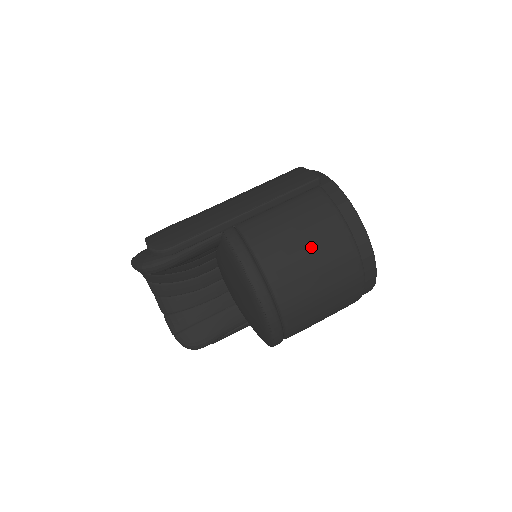
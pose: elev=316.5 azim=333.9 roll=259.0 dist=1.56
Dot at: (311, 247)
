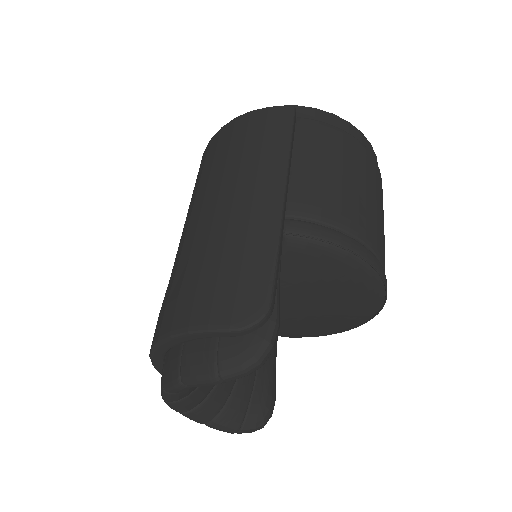
Dot at: (361, 181)
